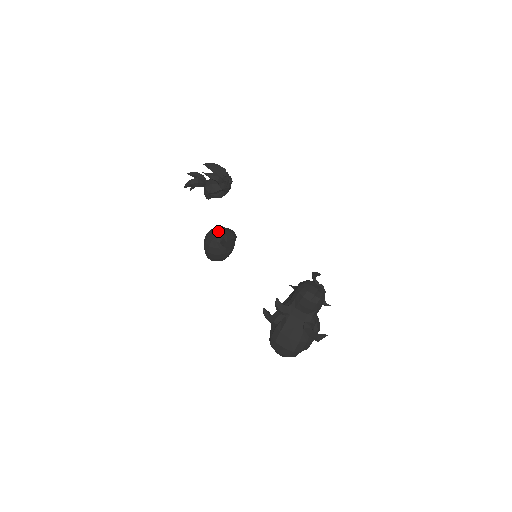
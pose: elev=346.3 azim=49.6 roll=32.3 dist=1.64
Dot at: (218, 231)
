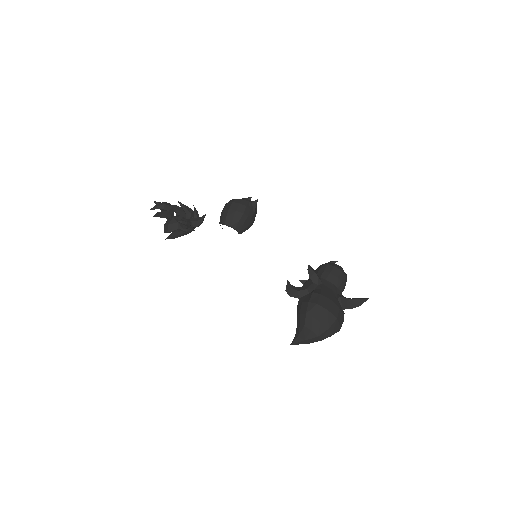
Dot at: occluded
